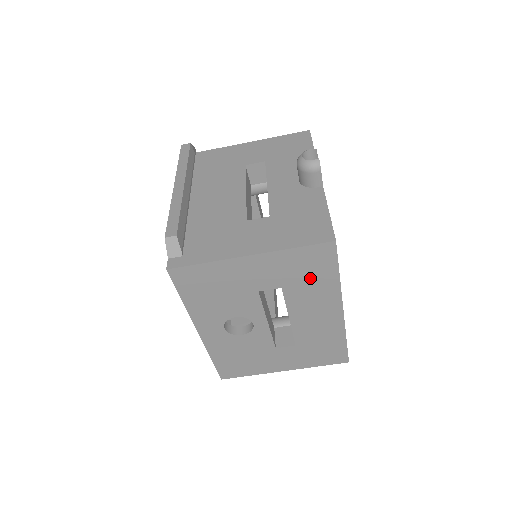
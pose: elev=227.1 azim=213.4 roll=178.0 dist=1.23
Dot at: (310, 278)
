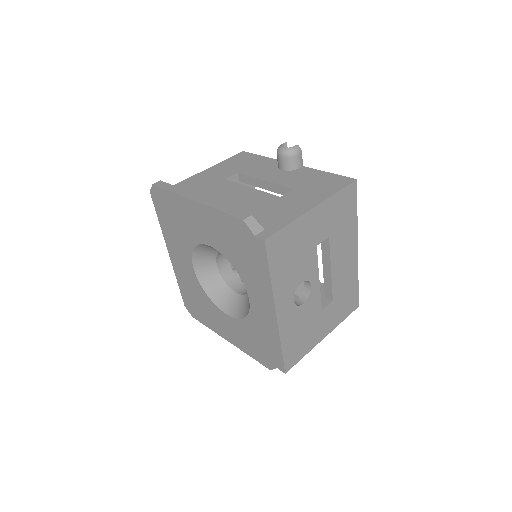
Dot at: (343, 221)
